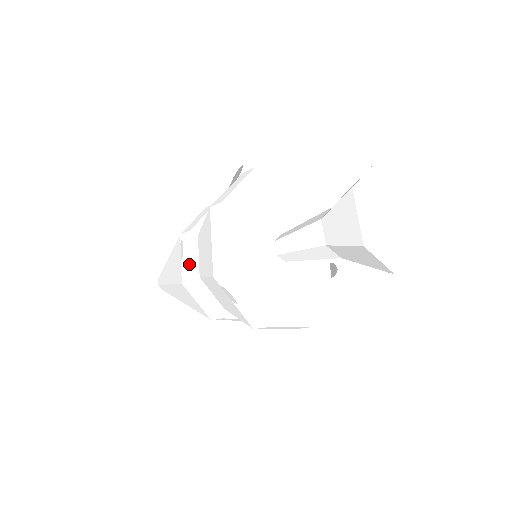
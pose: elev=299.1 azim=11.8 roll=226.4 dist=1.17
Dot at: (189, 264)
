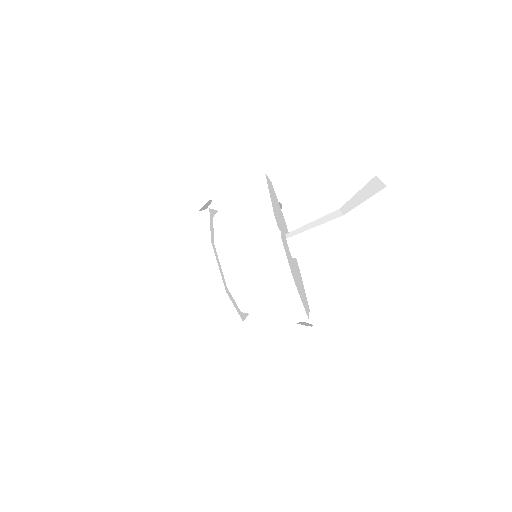
Dot at: (235, 313)
